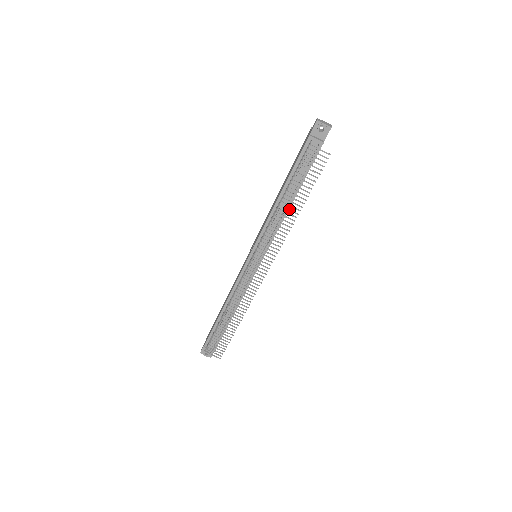
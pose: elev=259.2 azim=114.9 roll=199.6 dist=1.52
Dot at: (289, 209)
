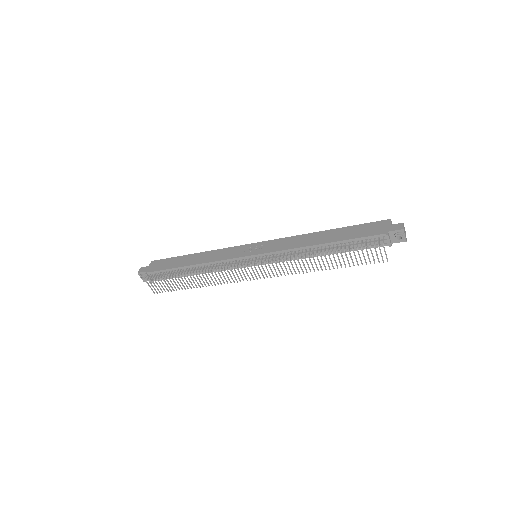
Dot at: occluded
